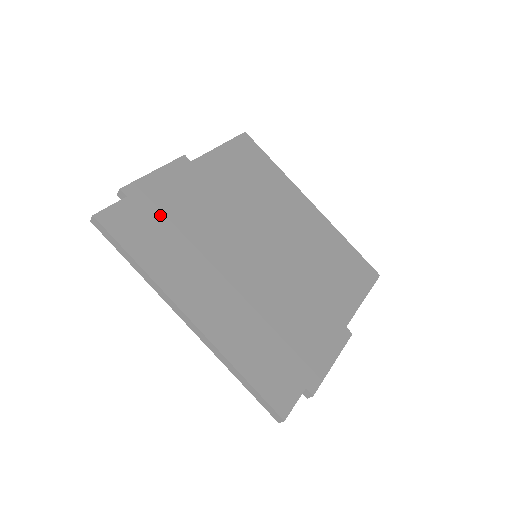
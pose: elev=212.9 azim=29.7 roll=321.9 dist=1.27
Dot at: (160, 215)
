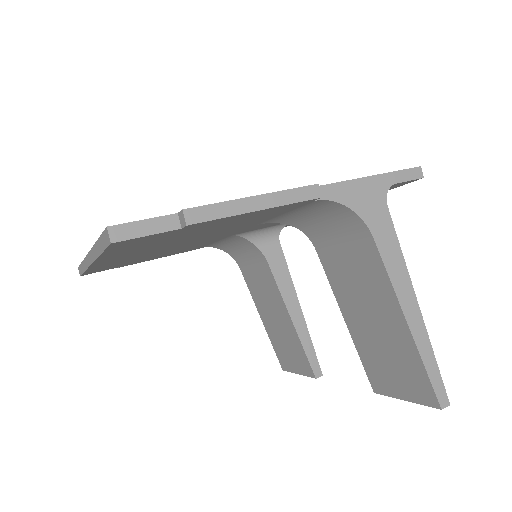
Dot at: occluded
